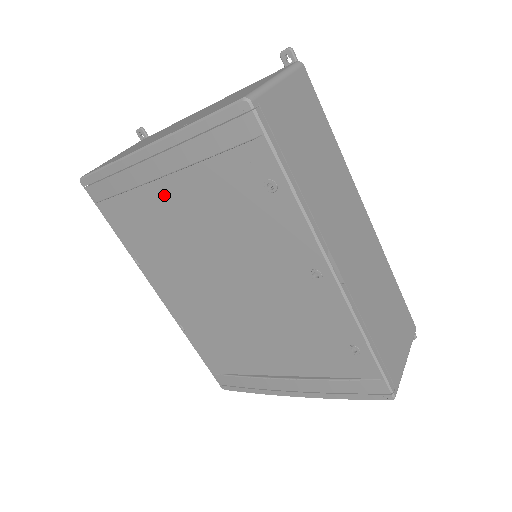
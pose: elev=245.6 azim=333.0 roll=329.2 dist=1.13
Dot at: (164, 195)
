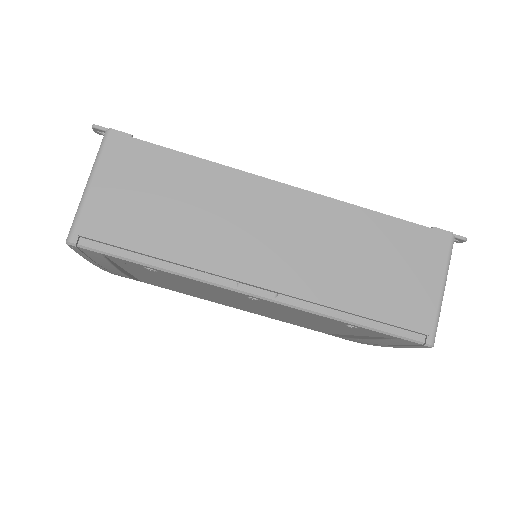
Dot at: (143, 277)
